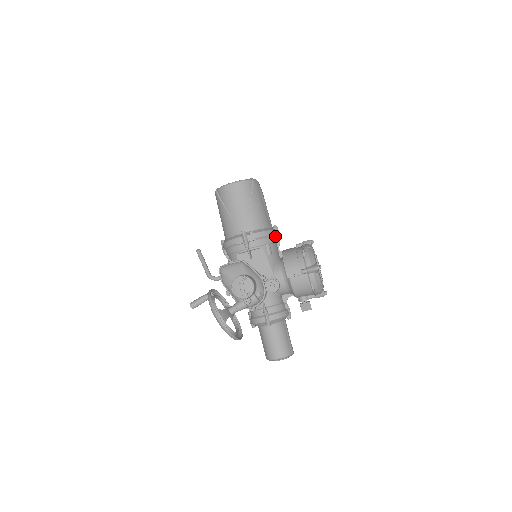
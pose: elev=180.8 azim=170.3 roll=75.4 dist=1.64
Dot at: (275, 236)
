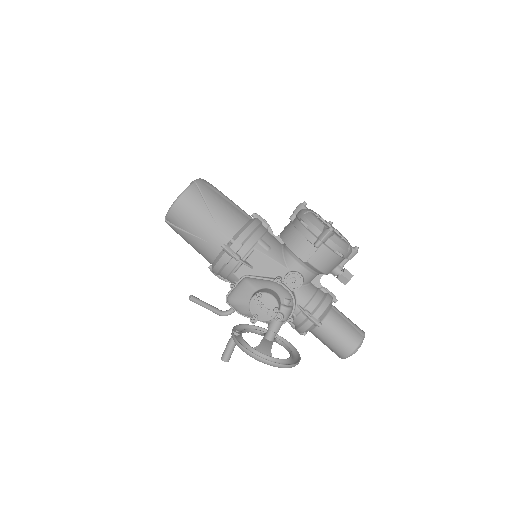
Dot at: (261, 225)
